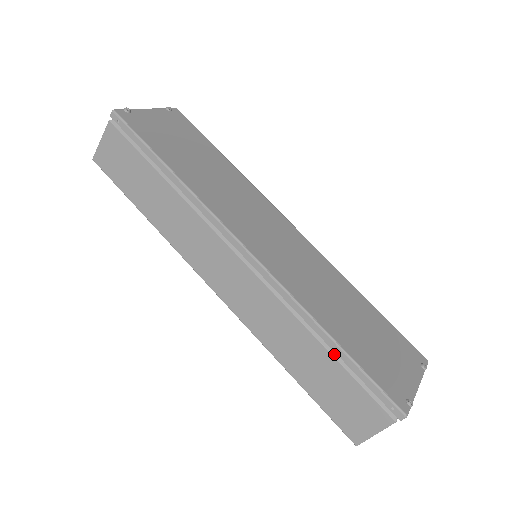
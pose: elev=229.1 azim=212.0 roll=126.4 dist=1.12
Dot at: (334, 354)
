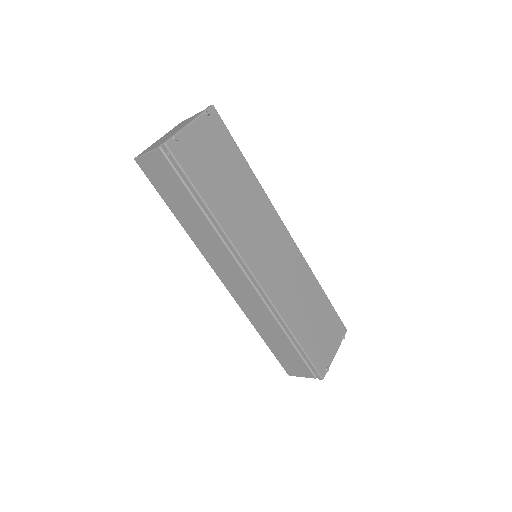
Dot at: (293, 343)
